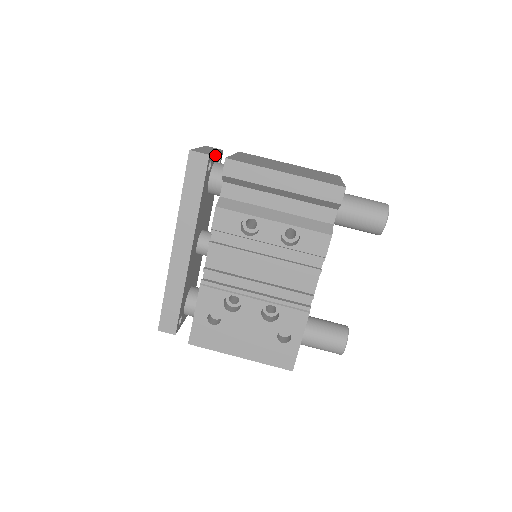
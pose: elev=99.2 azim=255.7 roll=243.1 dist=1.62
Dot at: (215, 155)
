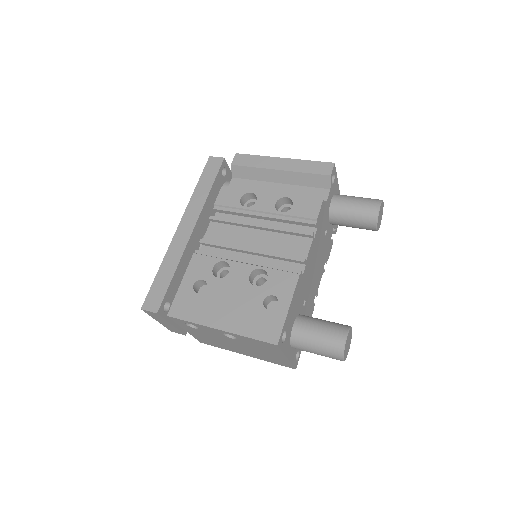
Dot at: occluded
